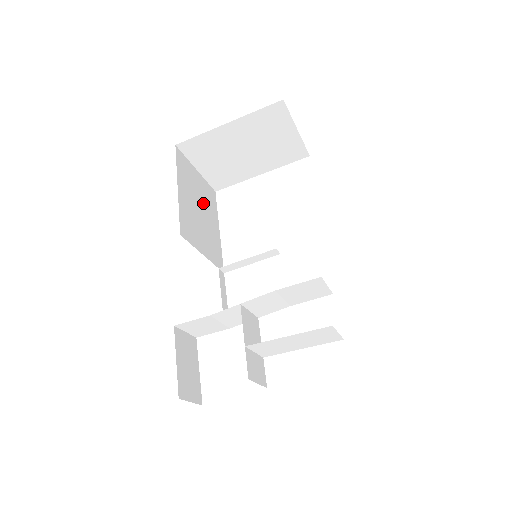
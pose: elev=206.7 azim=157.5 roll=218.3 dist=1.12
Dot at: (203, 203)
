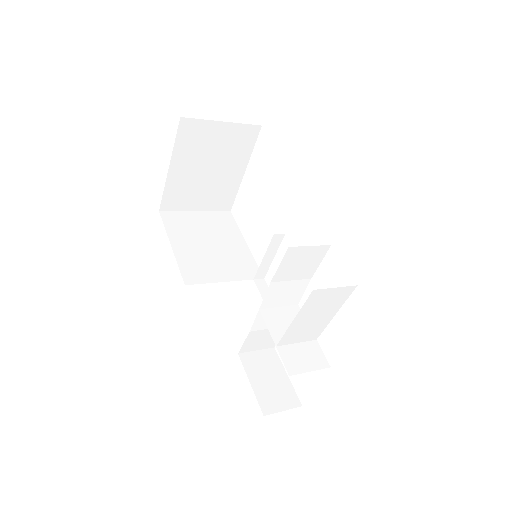
Dot at: (213, 234)
